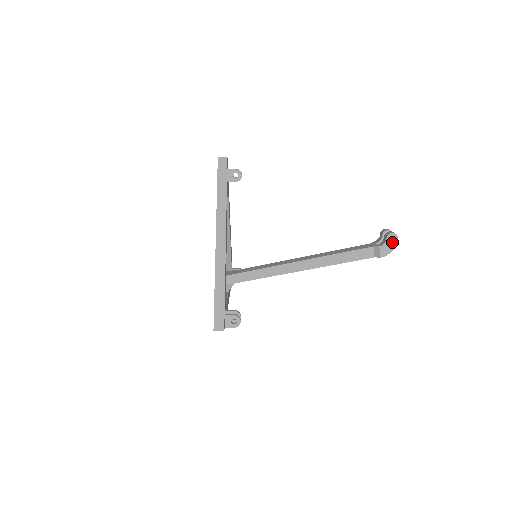
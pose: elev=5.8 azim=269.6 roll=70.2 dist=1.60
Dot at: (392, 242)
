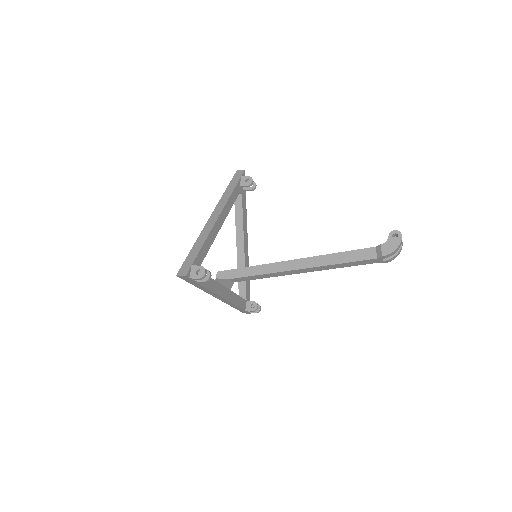
Dot at: (395, 240)
